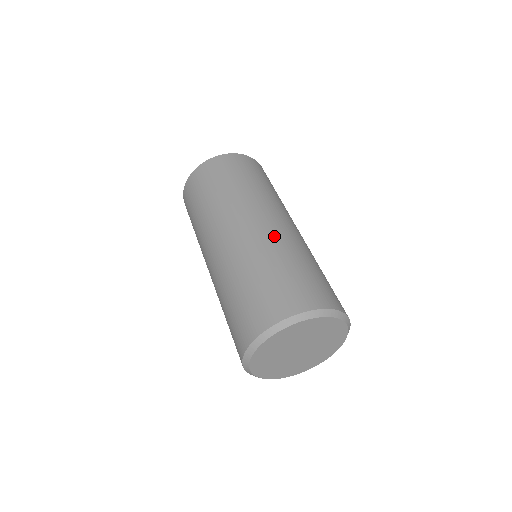
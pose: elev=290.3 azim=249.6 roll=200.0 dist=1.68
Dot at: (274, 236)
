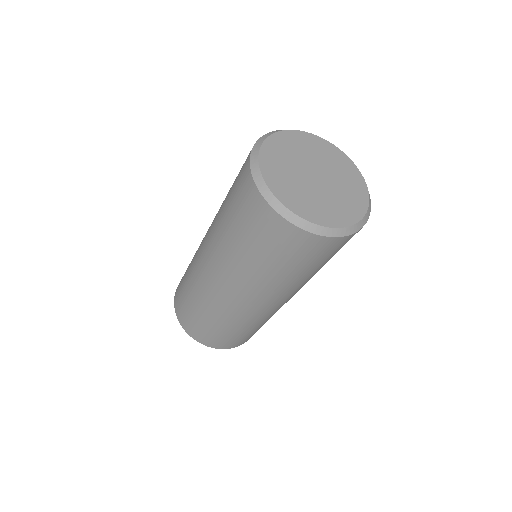
Dot at: occluded
